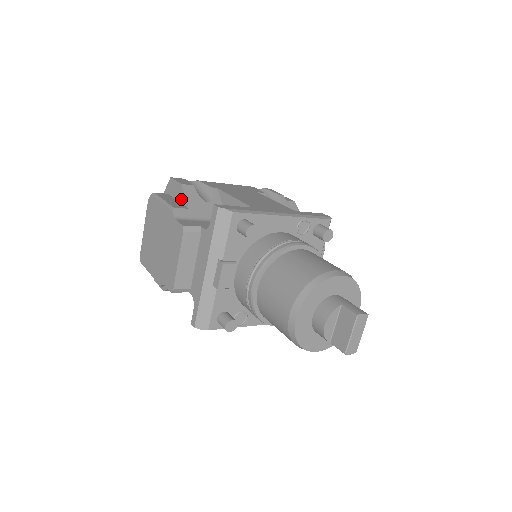
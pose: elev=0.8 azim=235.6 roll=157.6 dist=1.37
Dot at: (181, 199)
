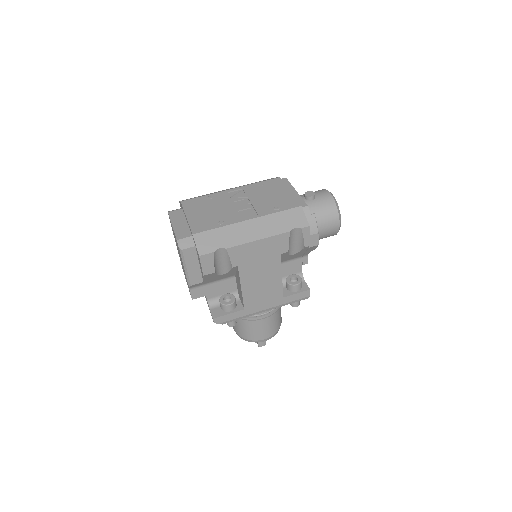
Dot at: (201, 272)
